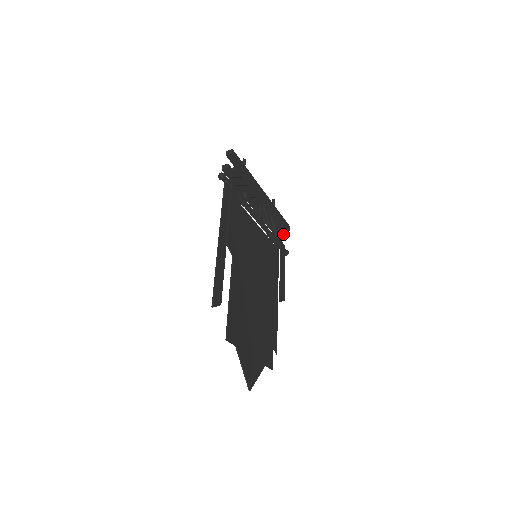
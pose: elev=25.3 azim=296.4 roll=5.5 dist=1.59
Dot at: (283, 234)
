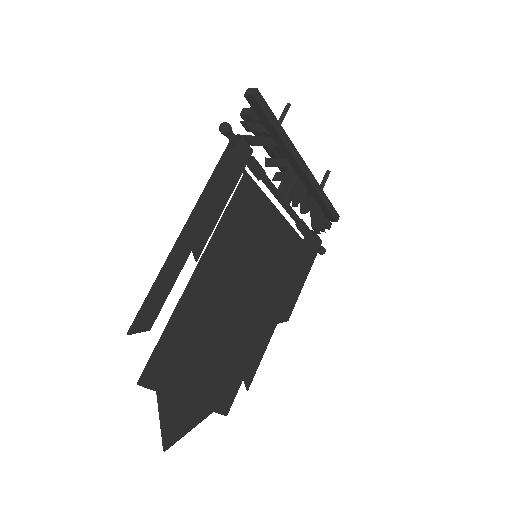
Dot at: occluded
